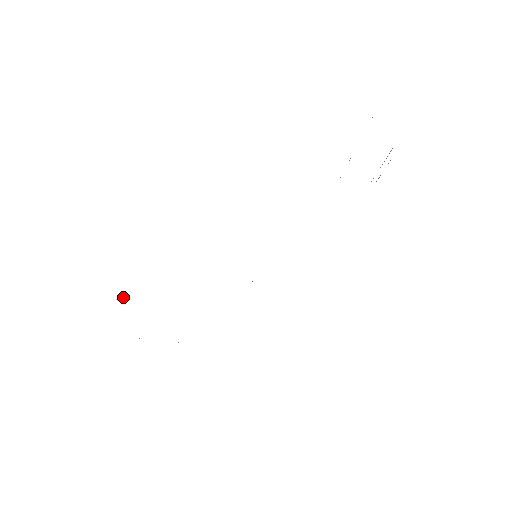
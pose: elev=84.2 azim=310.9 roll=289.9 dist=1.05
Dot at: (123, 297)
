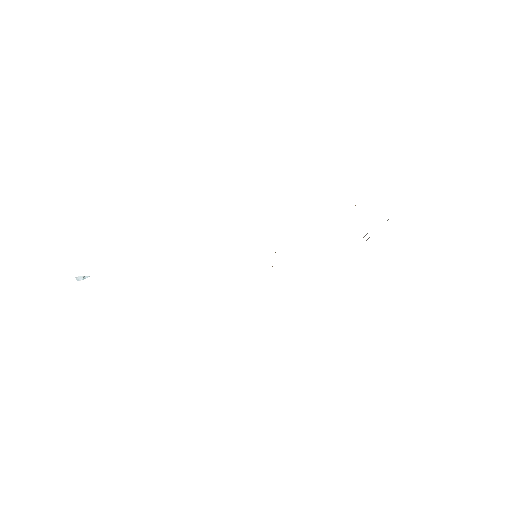
Dot at: (84, 278)
